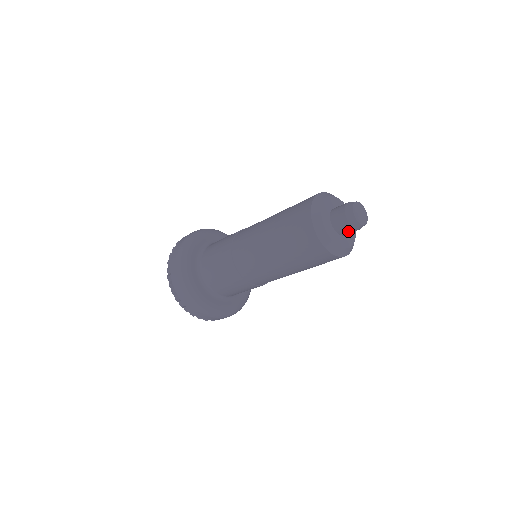
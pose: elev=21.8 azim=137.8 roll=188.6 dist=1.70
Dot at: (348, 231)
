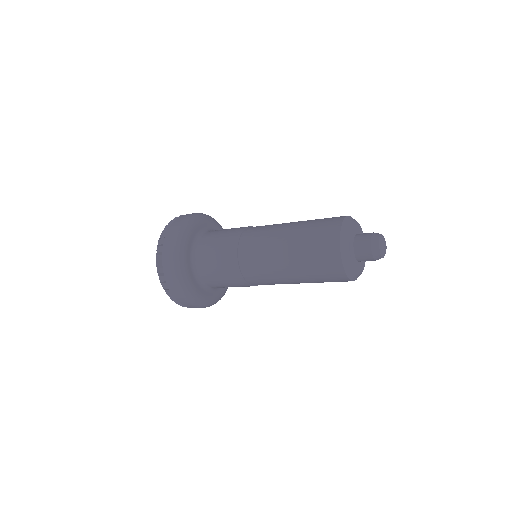
Dot at: occluded
